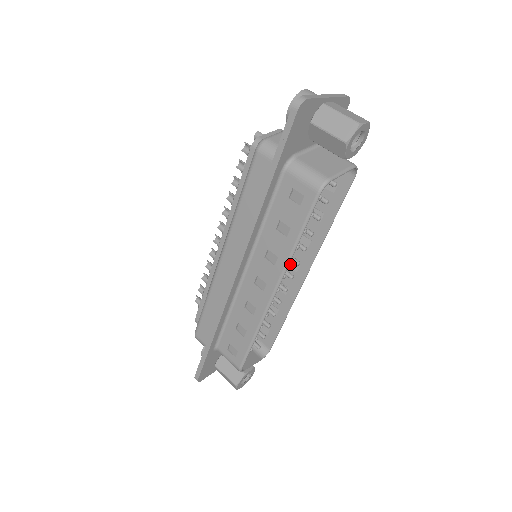
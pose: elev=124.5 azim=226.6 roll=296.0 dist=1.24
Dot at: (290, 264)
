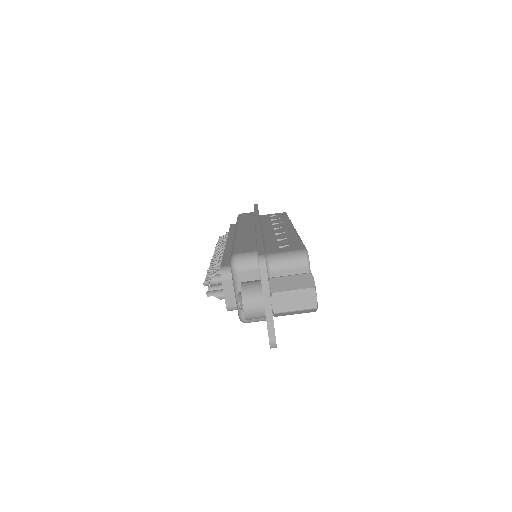
Dot at: occluded
